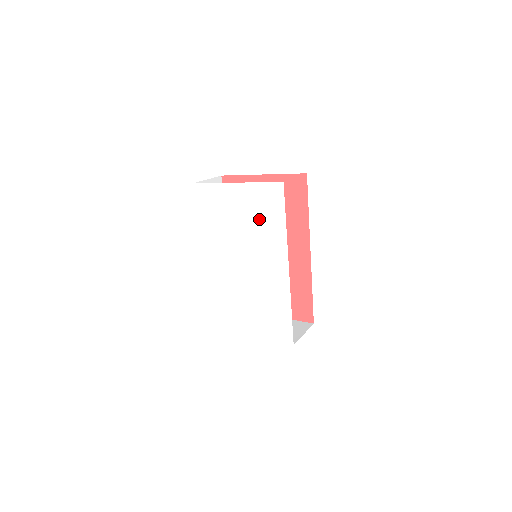
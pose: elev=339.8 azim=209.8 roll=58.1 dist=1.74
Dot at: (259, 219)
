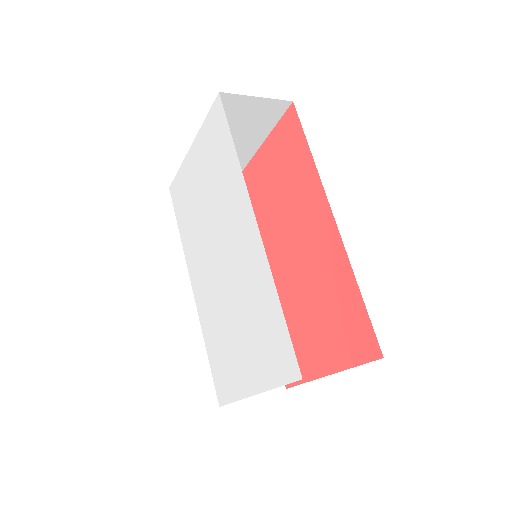
Dot at: (215, 172)
